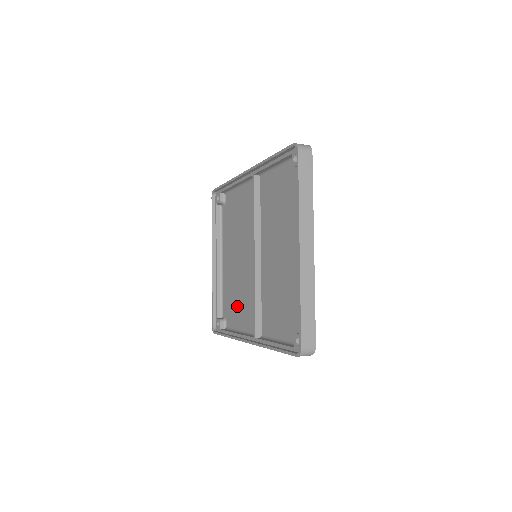
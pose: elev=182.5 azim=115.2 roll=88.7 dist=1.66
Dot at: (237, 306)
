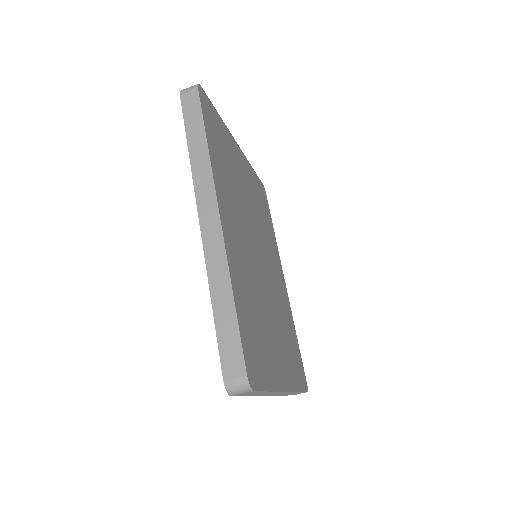
Dot at: occluded
